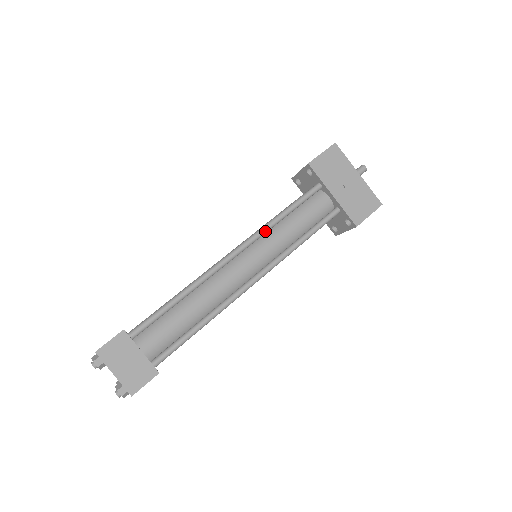
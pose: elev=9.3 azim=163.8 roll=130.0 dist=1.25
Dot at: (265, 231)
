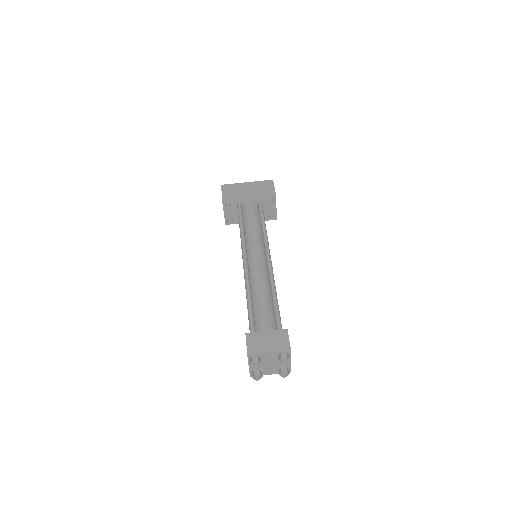
Dot at: (244, 239)
